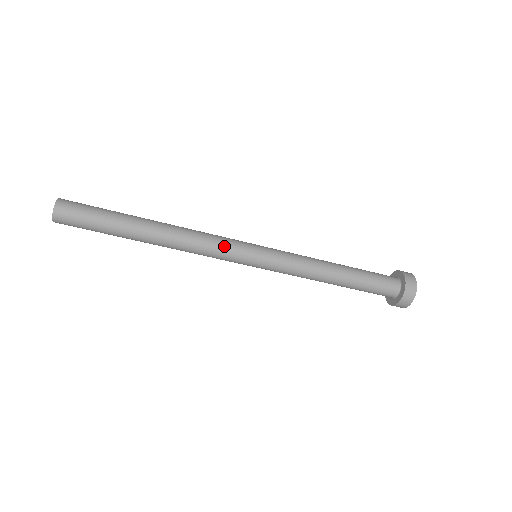
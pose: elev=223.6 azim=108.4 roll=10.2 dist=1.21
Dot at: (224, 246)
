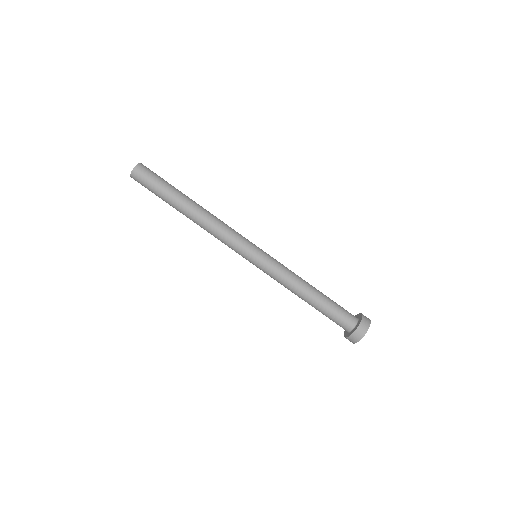
Dot at: occluded
